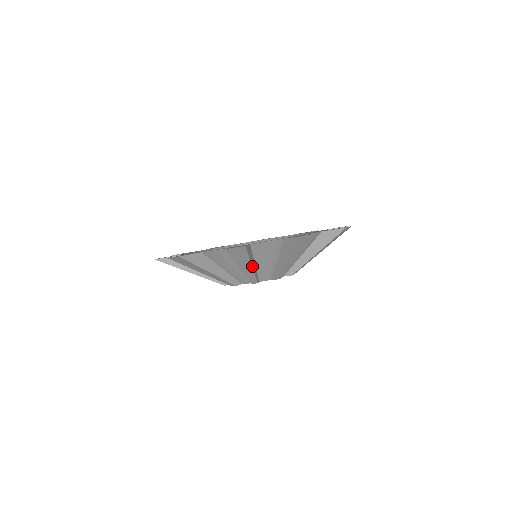
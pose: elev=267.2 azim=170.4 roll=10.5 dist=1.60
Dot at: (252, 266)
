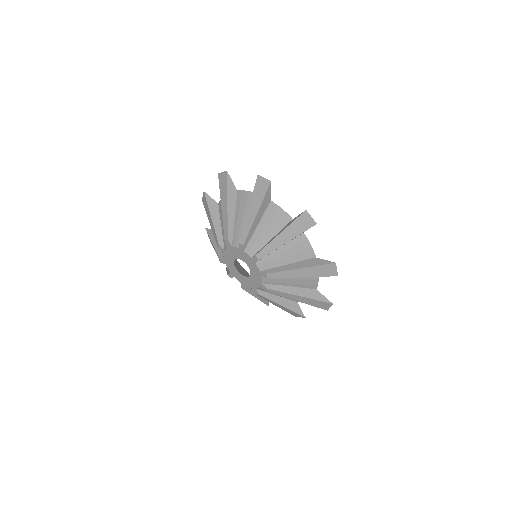
Dot at: (257, 216)
